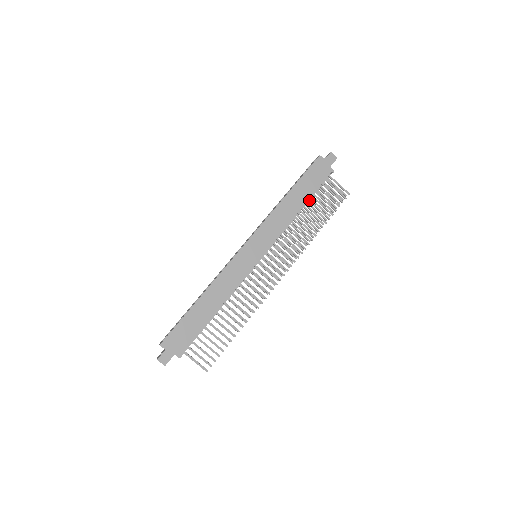
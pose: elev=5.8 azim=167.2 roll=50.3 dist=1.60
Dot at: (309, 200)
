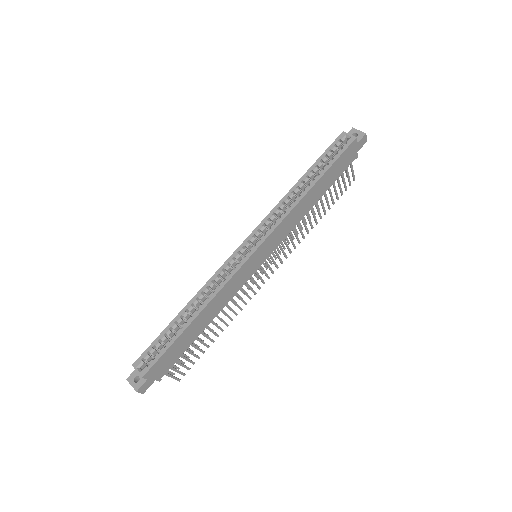
Dot at: (324, 190)
